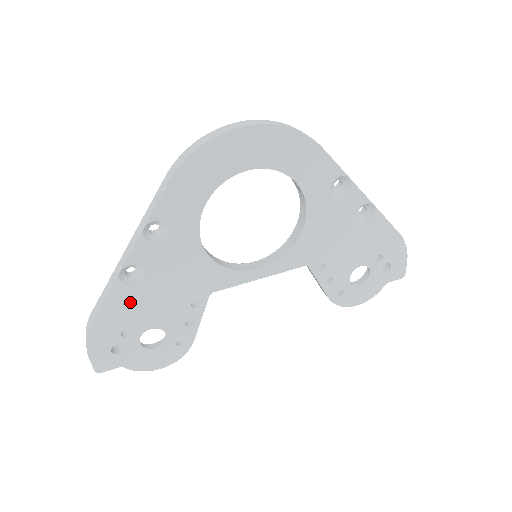
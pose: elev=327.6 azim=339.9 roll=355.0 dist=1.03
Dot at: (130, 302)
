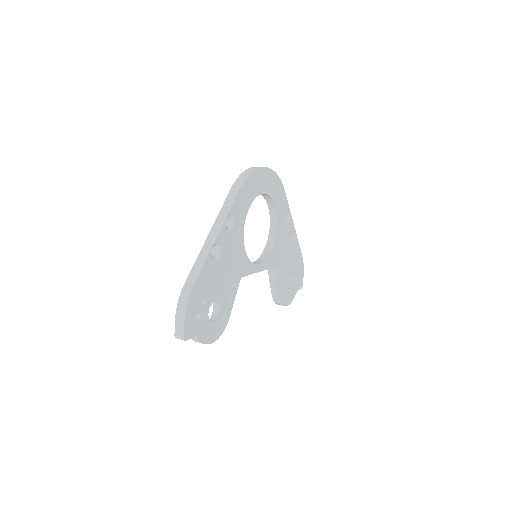
Dot at: (211, 274)
